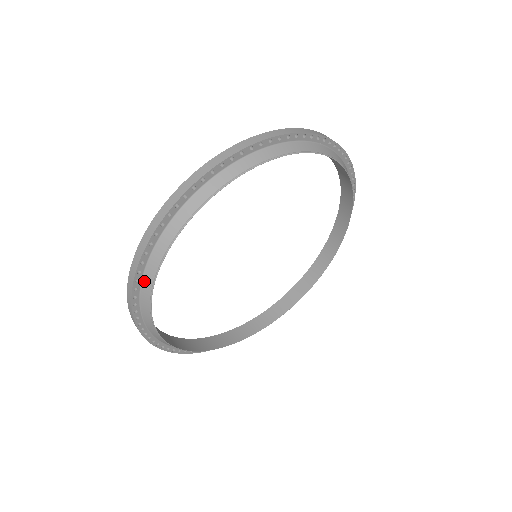
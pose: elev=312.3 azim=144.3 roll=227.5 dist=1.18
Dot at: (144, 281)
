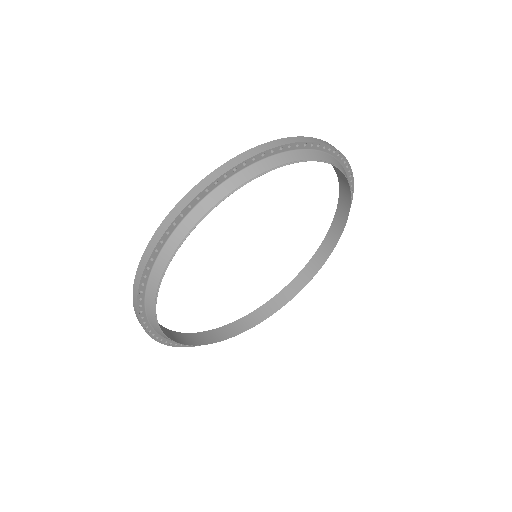
Dot at: (180, 227)
